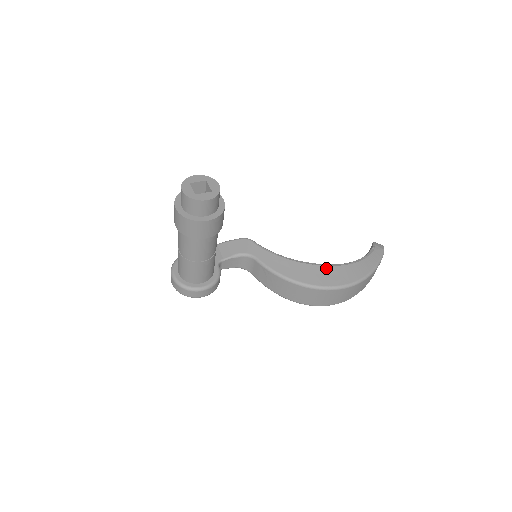
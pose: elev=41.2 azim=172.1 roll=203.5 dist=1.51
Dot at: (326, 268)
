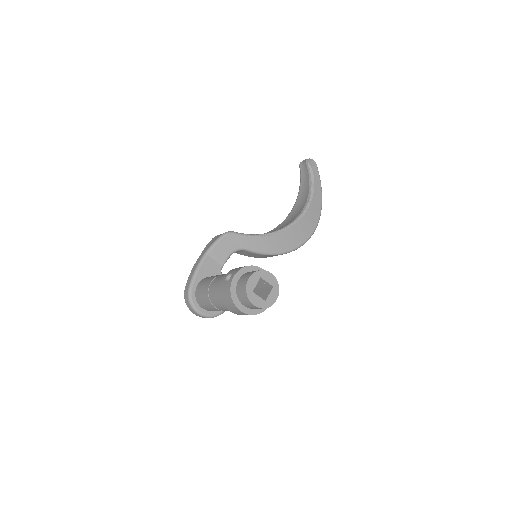
Dot at: (299, 224)
